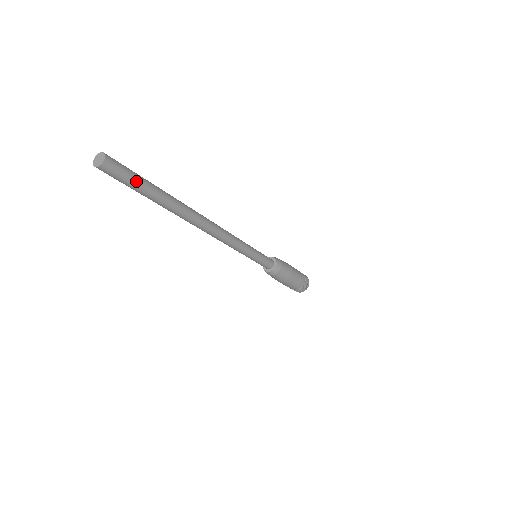
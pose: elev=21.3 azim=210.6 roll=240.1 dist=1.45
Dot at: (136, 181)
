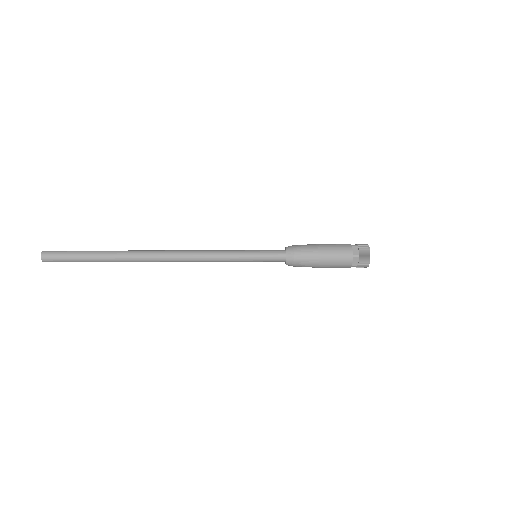
Dot at: (73, 261)
